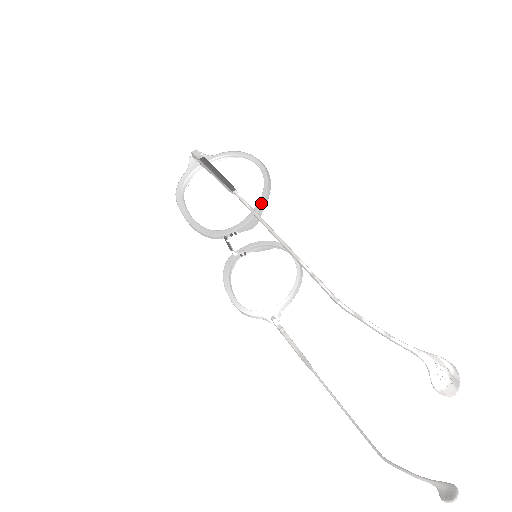
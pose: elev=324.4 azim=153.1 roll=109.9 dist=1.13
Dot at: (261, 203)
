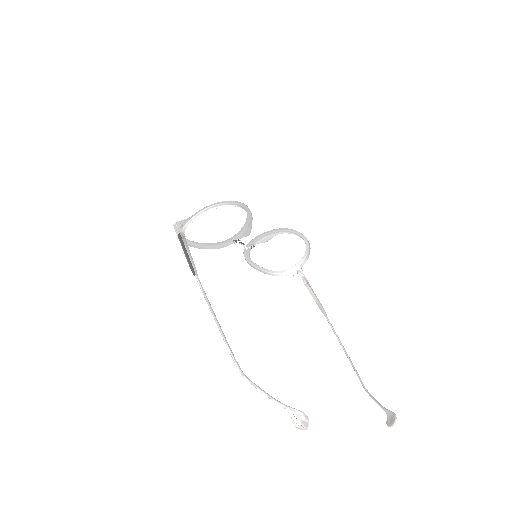
Dot at: (249, 215)
